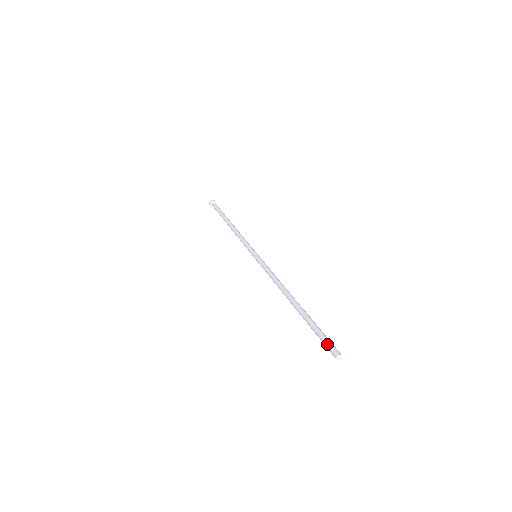
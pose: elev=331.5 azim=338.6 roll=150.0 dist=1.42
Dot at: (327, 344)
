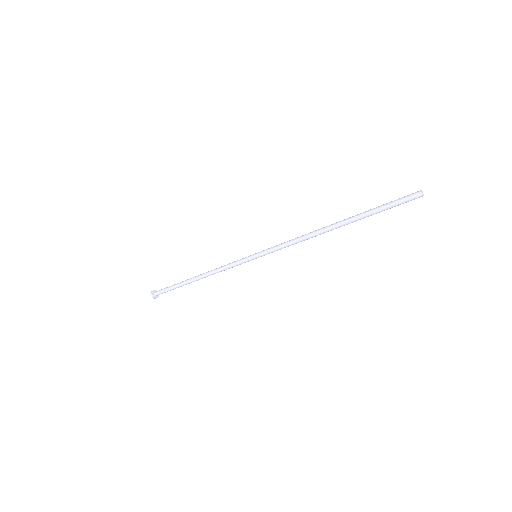
Dot at: (403, 199)
